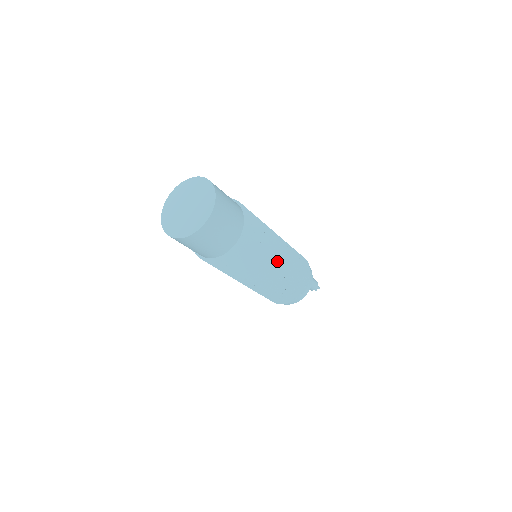
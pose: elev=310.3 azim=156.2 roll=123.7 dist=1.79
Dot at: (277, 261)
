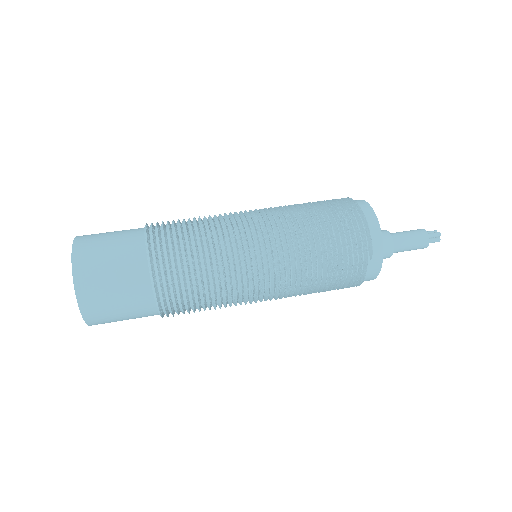
Dot at: (257, 300)
